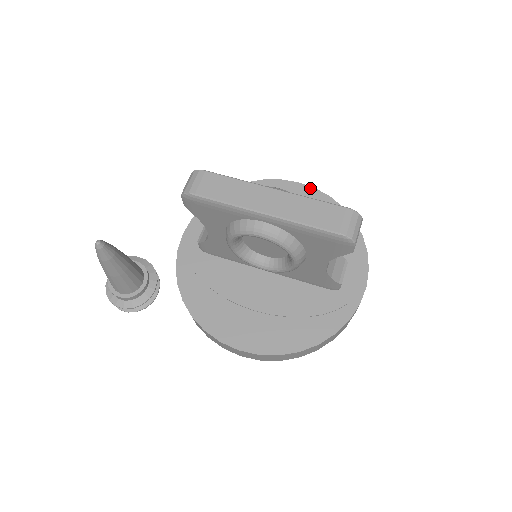
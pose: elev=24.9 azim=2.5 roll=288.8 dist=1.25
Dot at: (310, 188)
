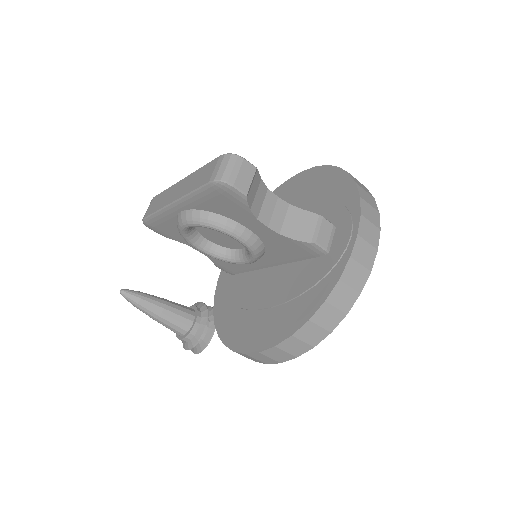
Dot at: (312, 169)
